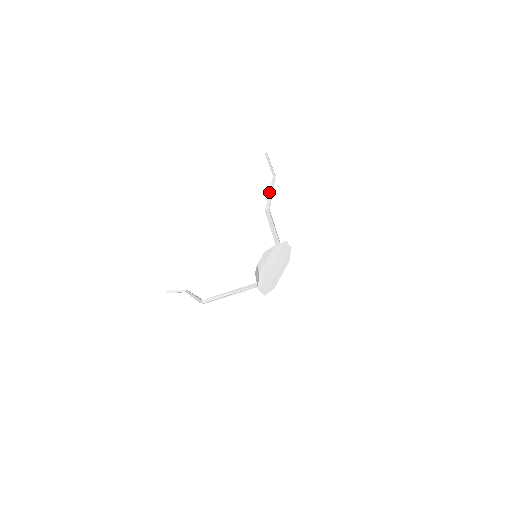
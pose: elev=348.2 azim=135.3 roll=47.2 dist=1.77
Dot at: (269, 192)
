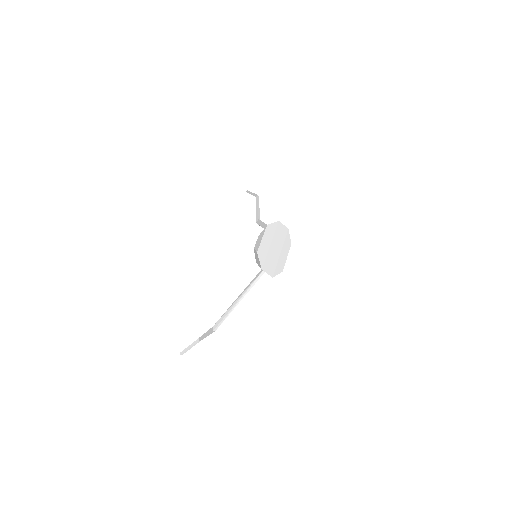
Dot at: (256, 208)
